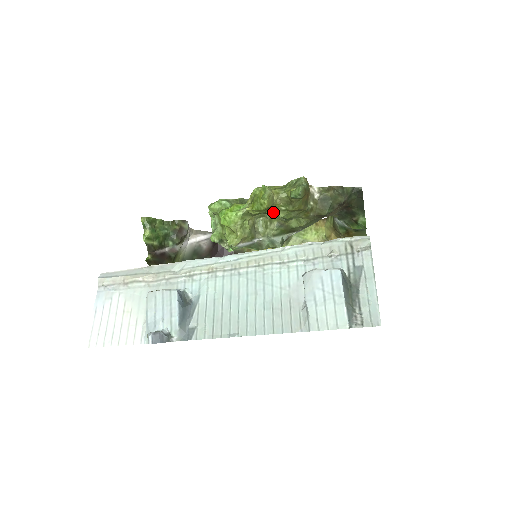
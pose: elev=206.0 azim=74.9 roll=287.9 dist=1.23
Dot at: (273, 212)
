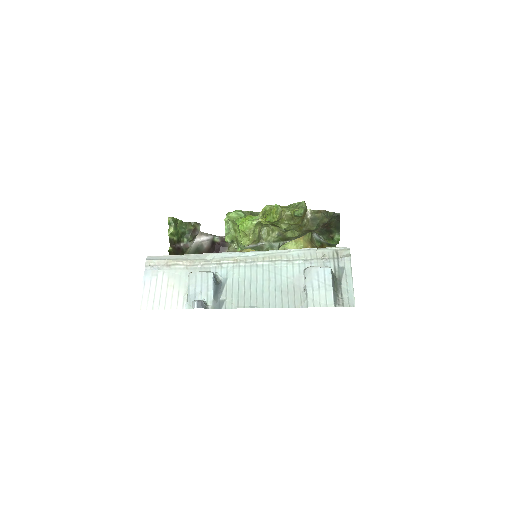
Dot at: (278, 224)
